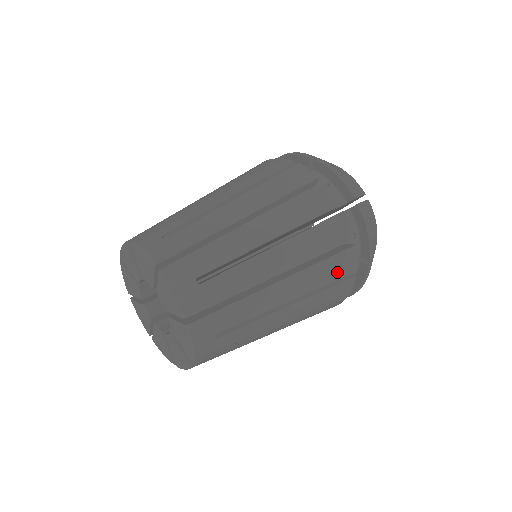
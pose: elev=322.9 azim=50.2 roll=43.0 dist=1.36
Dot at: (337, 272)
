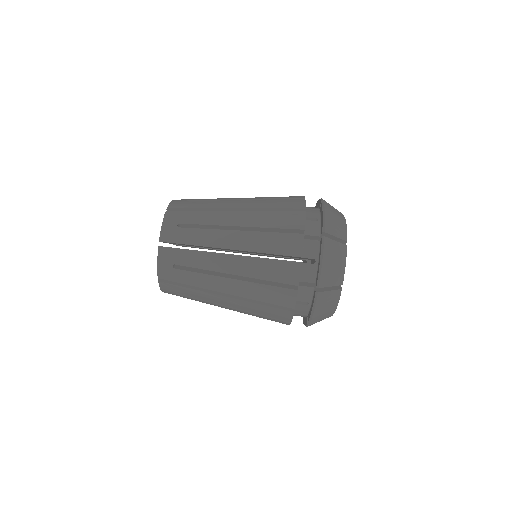
Dot at: occluded
